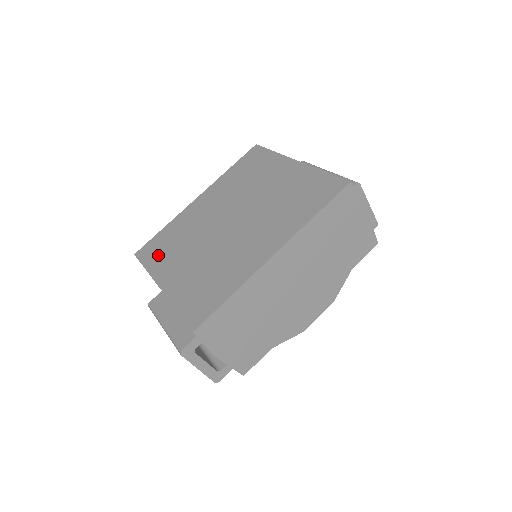
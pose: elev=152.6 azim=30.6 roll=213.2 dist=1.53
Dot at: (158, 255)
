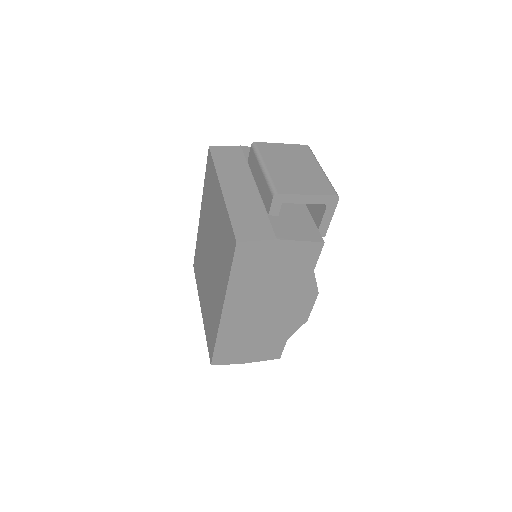
Dot at: (198, 275)
